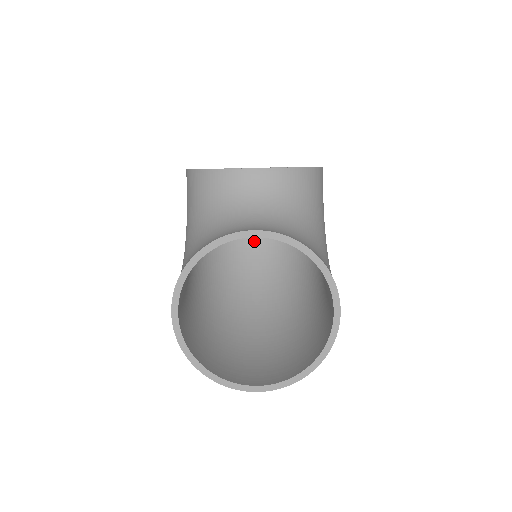
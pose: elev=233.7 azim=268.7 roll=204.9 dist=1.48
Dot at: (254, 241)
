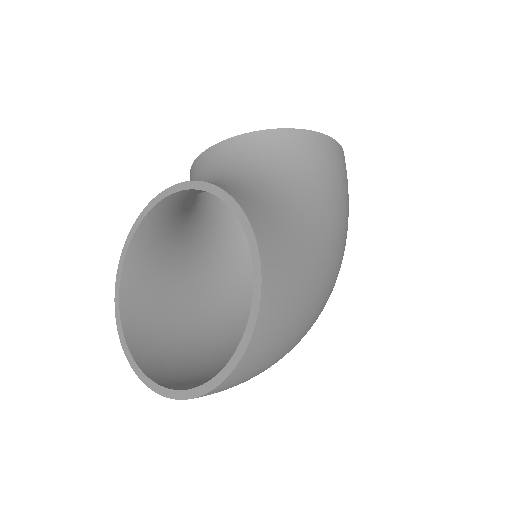
Dot at: occluded
